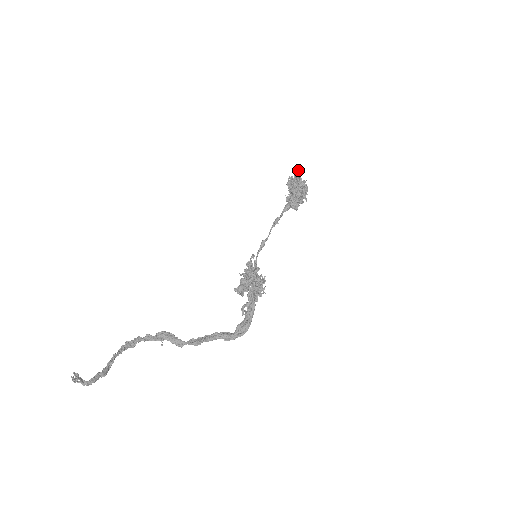
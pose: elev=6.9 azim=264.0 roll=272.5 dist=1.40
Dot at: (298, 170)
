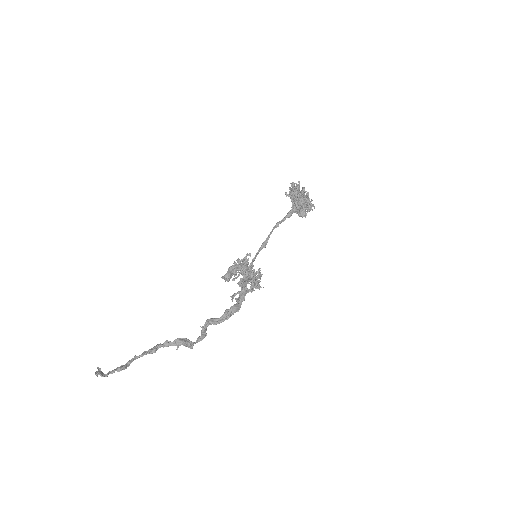
Dot at: occluded
